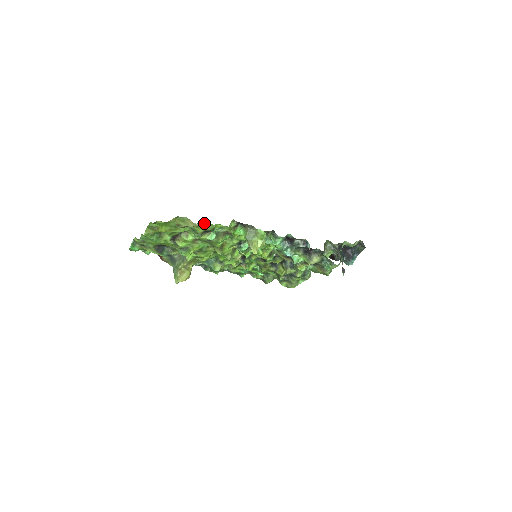
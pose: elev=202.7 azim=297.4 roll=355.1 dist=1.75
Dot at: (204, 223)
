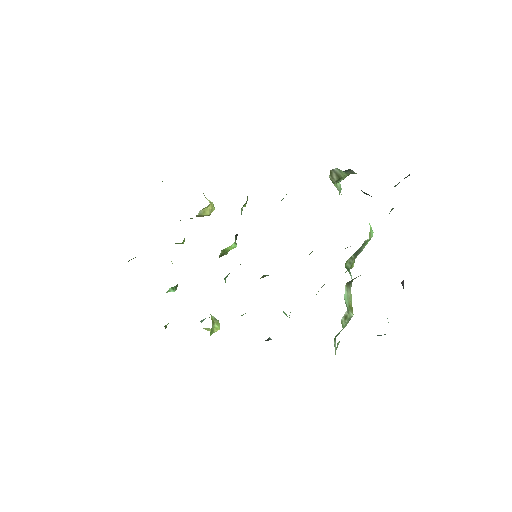
Dot at: occluded
